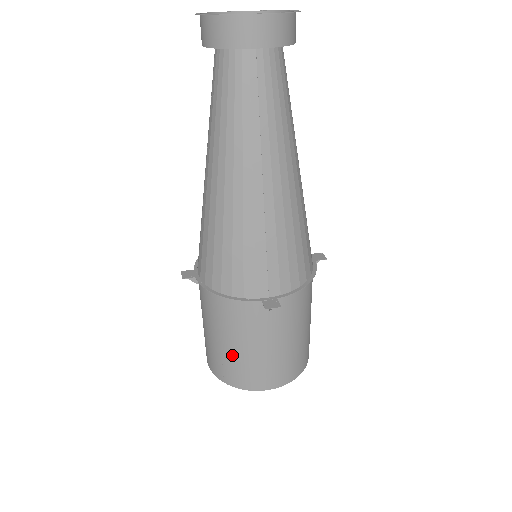
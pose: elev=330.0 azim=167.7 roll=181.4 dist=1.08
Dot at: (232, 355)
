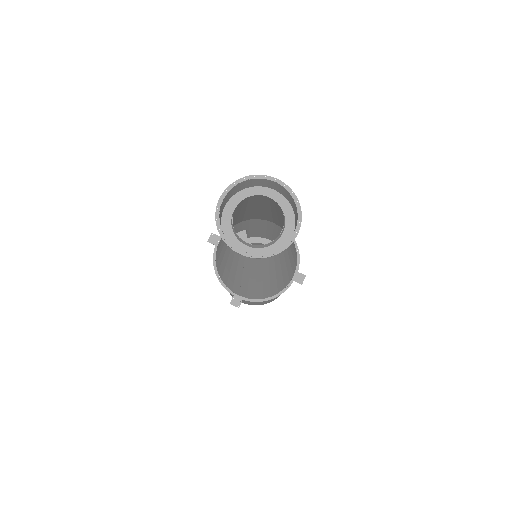
Dot at: occluded
